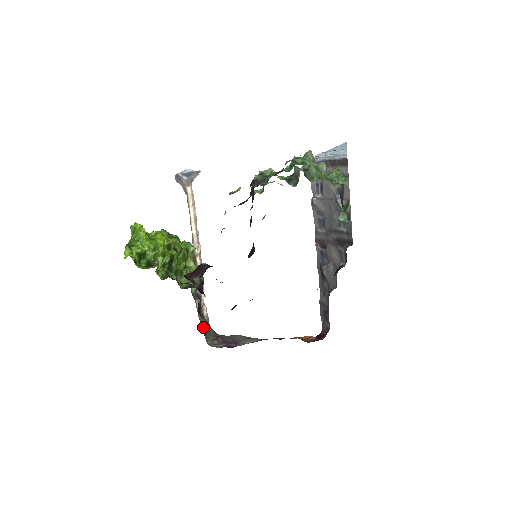
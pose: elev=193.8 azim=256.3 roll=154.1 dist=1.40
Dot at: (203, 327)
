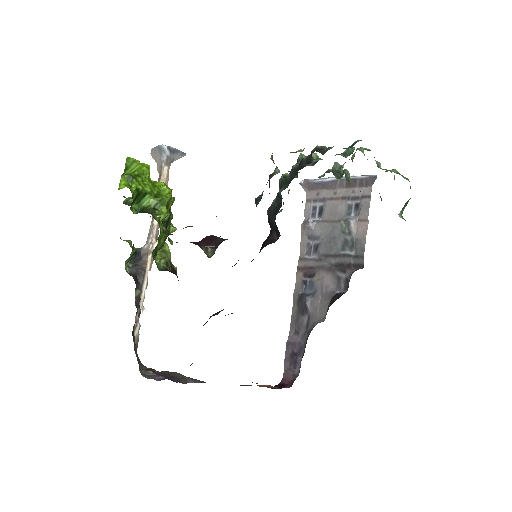
Dot at: (134, 349)
